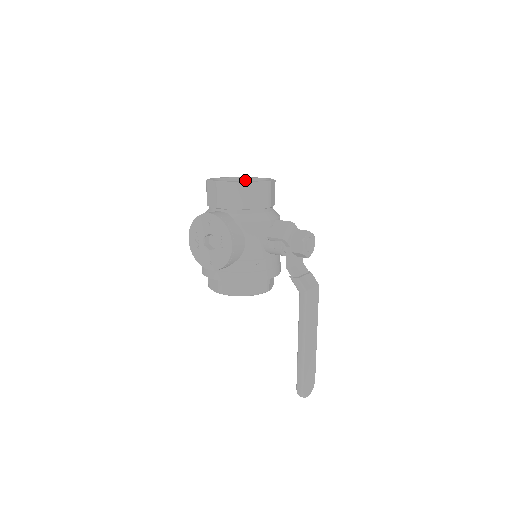
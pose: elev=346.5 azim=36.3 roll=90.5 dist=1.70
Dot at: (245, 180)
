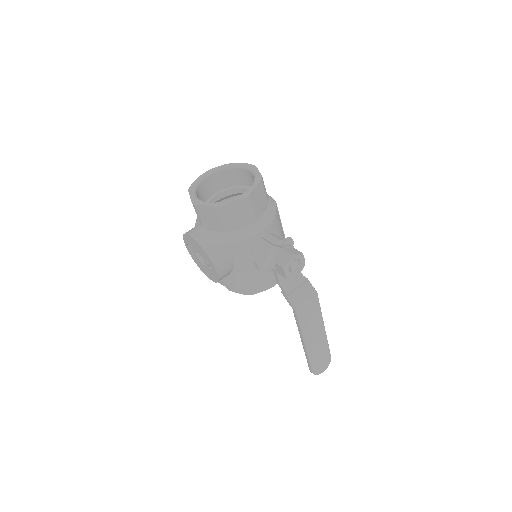
Dot at: (237, 169)
